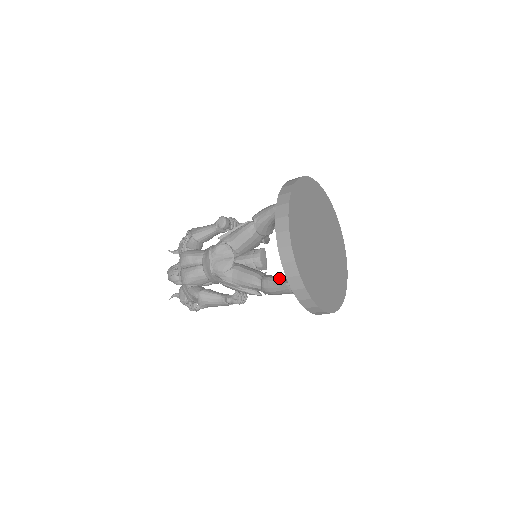
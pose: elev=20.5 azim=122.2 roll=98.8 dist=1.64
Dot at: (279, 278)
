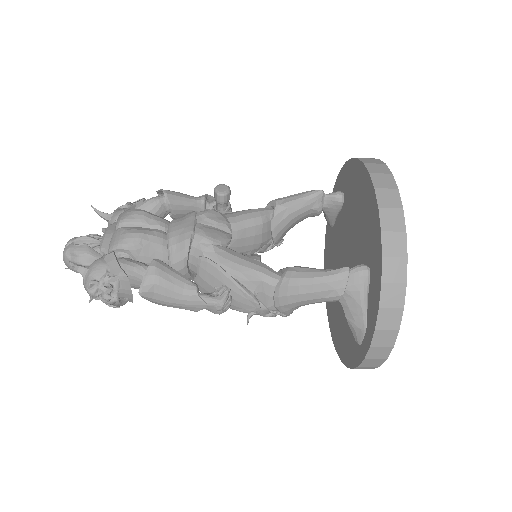
Dot at: occluded
